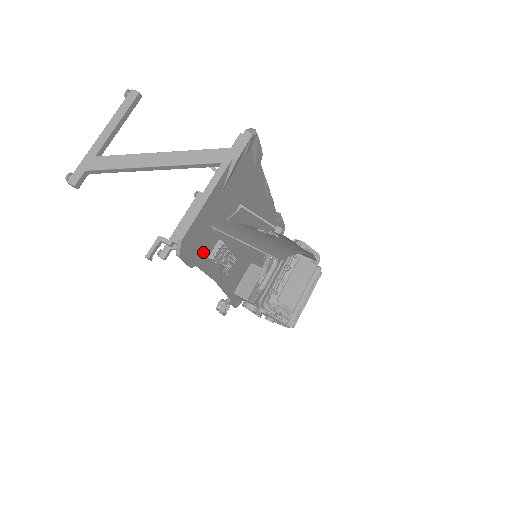
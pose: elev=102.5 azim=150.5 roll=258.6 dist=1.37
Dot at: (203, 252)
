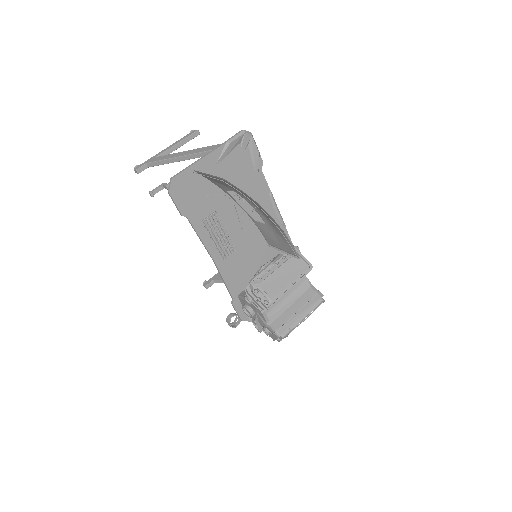
Dot at: (196, 210)
